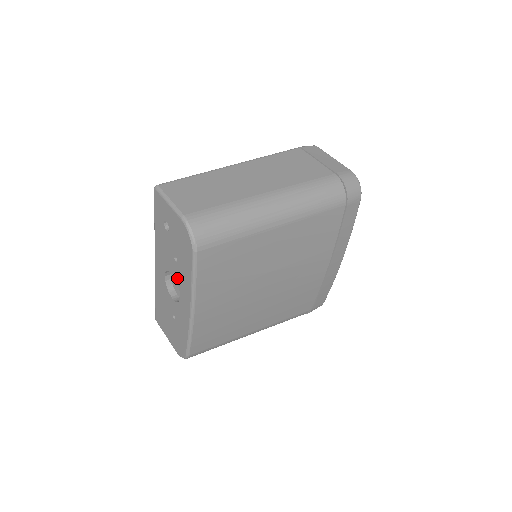
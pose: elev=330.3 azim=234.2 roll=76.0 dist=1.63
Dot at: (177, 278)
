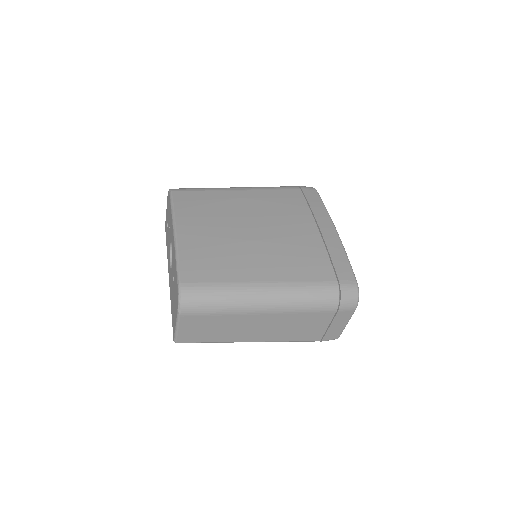
Dot at: (170, 237)
